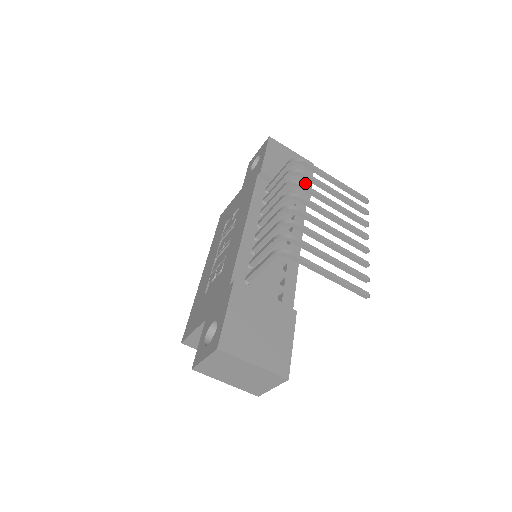
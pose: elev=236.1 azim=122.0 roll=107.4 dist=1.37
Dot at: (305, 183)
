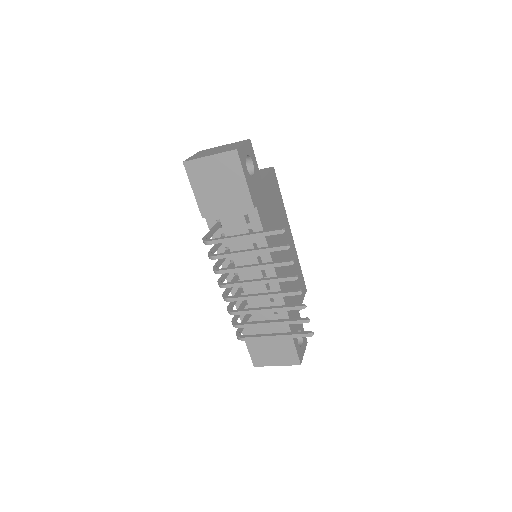
Dot at: (240, 190)
